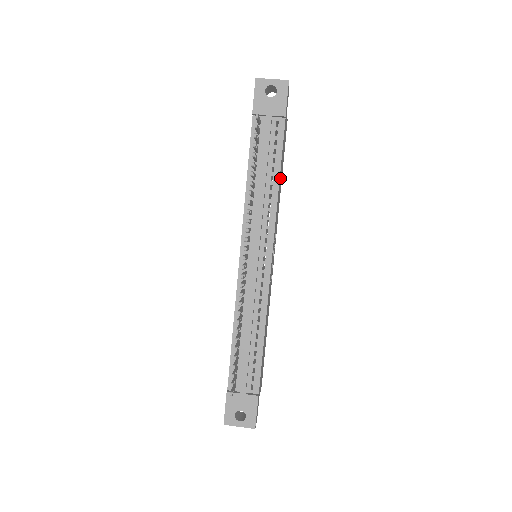
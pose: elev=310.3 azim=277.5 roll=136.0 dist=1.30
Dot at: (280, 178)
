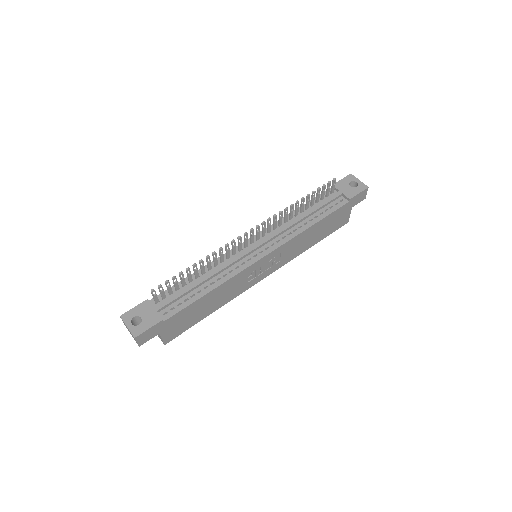
Dot at: (315, 230)
